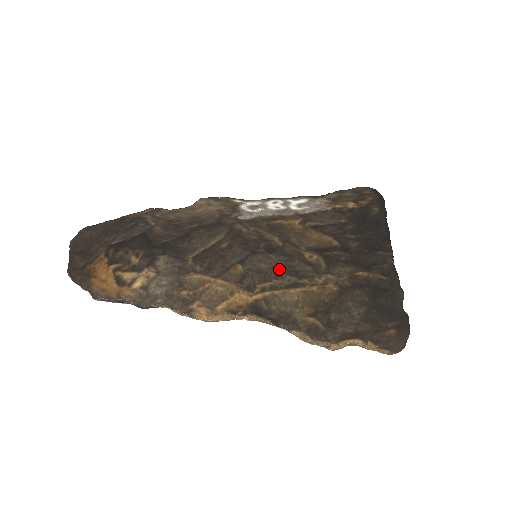
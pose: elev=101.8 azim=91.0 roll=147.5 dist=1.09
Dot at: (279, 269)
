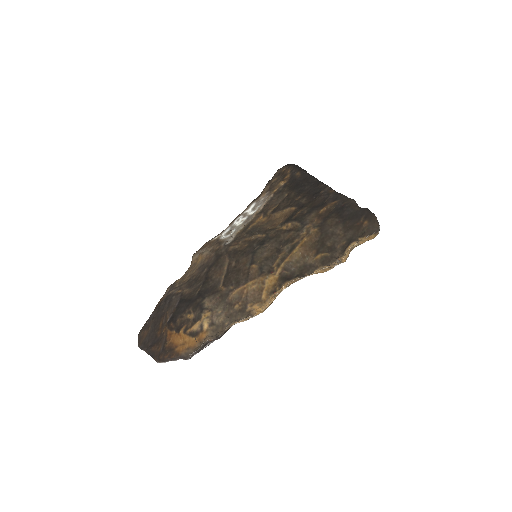
Dot at: (276, 248)
